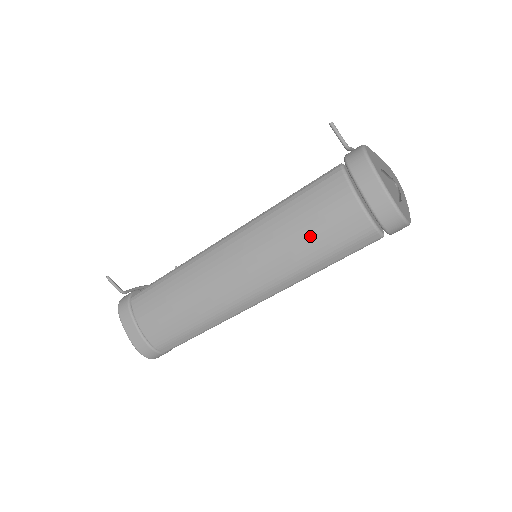
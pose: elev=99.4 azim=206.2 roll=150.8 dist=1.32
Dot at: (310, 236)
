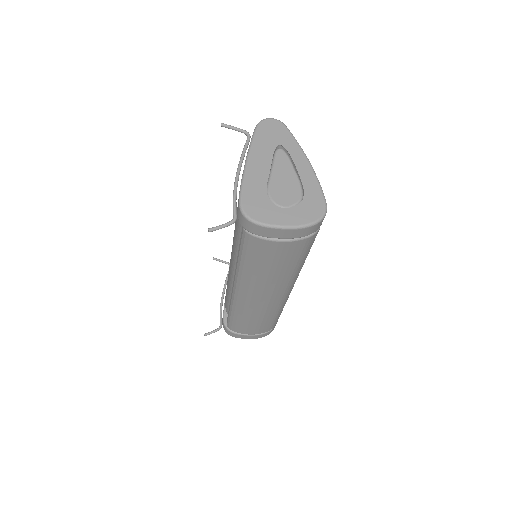
Dot at: (280, 267)
